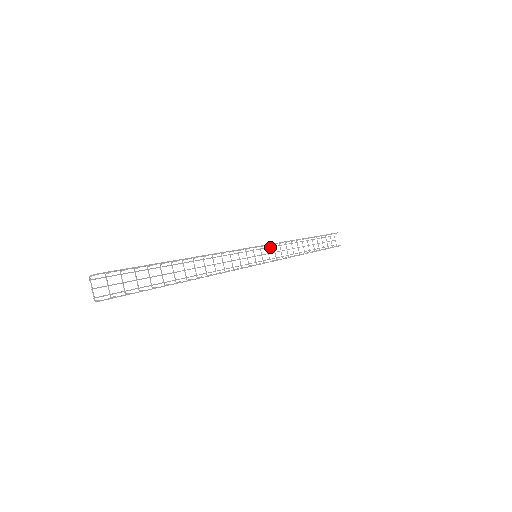
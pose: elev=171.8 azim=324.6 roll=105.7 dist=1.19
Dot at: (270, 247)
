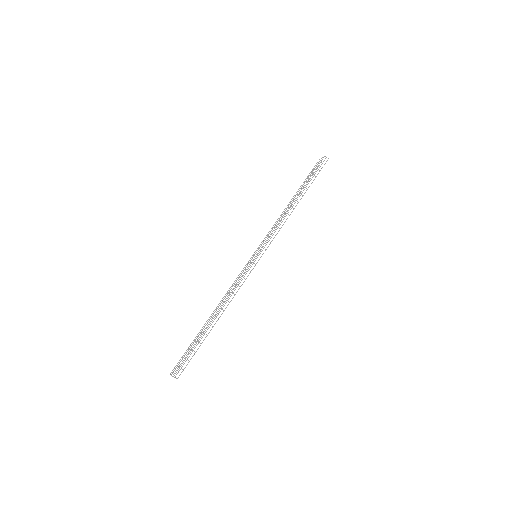
Dot at: (269, 236)
